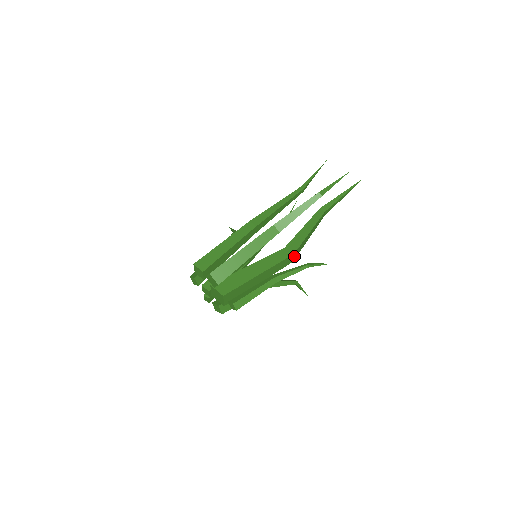
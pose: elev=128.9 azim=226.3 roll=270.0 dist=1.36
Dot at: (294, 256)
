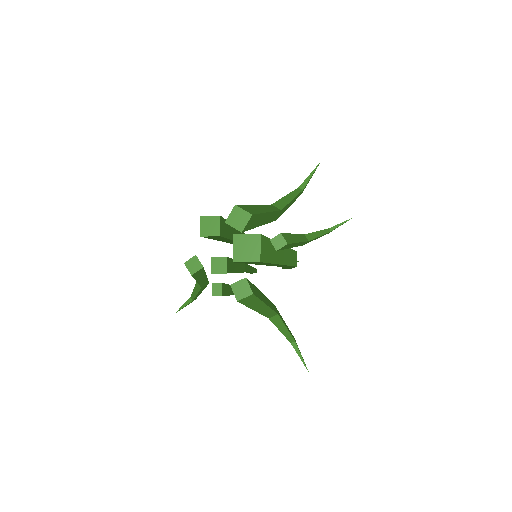
Dot at: (296, 259)
